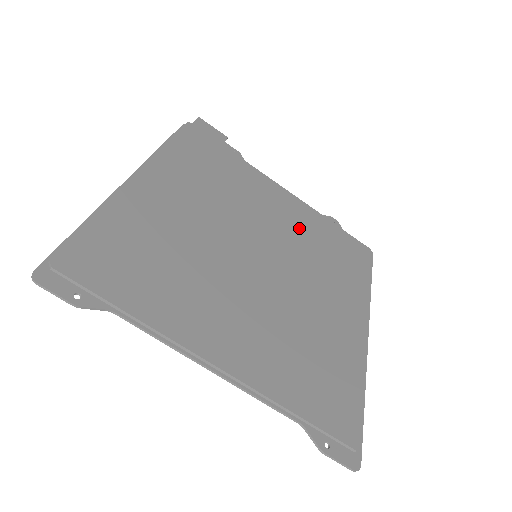
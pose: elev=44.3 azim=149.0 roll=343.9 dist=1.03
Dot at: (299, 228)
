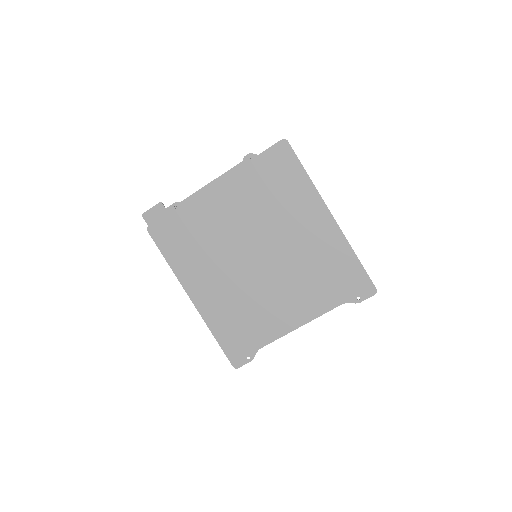
Dot at: (247, 203)
